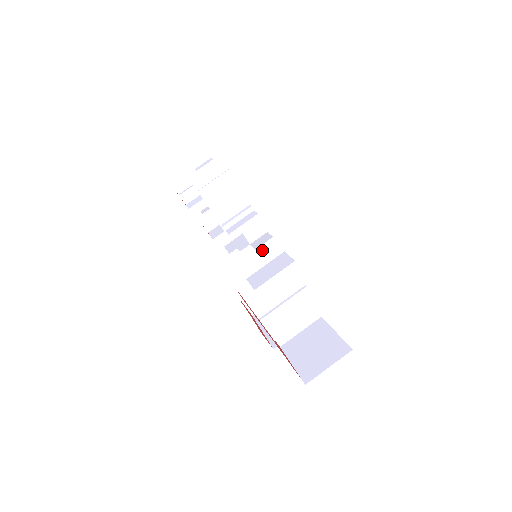
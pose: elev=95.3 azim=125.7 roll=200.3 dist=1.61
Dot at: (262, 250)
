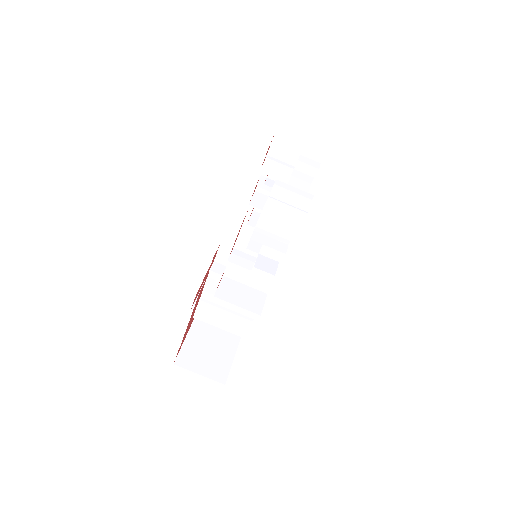
Dot at: occluded
